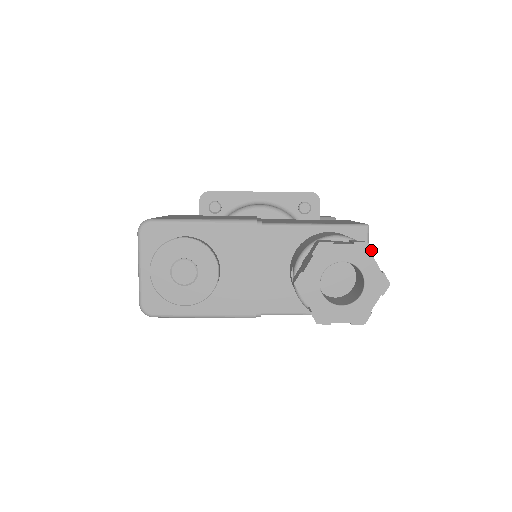
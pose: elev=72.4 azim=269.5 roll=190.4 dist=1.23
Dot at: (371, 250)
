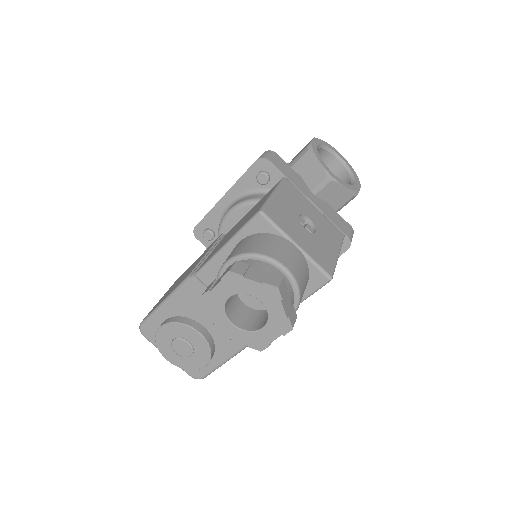
Dot at: (237, 274)
